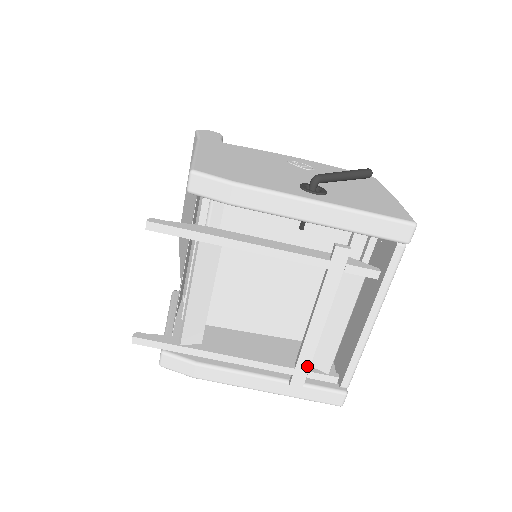
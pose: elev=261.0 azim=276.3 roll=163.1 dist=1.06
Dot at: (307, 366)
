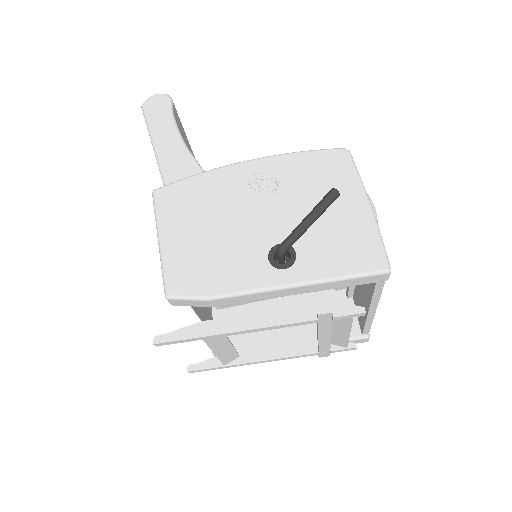
Dot at: (328, 350)
